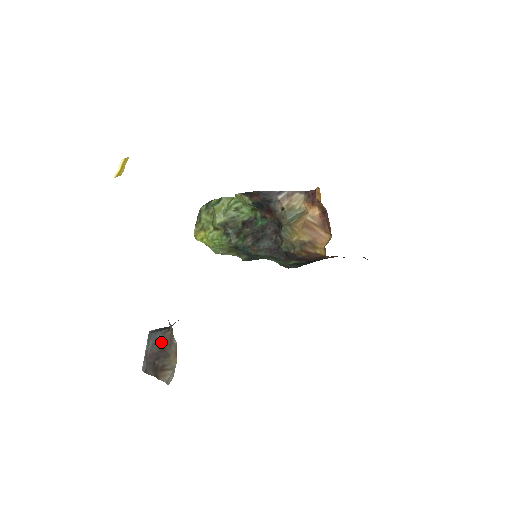
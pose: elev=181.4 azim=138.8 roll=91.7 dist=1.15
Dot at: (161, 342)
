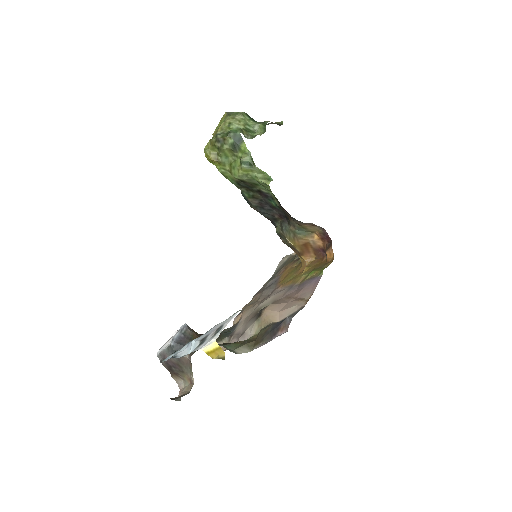
Dot at: (179, 360)
